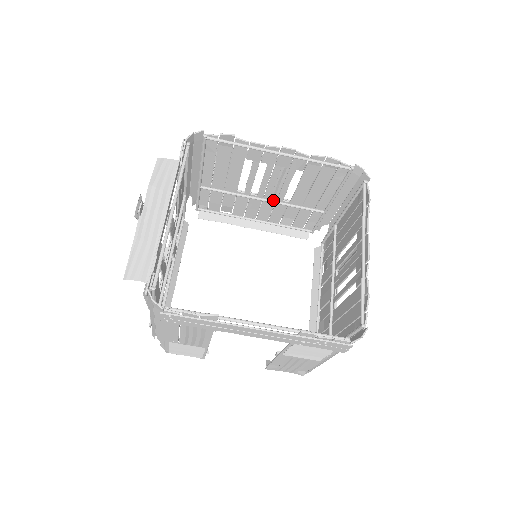
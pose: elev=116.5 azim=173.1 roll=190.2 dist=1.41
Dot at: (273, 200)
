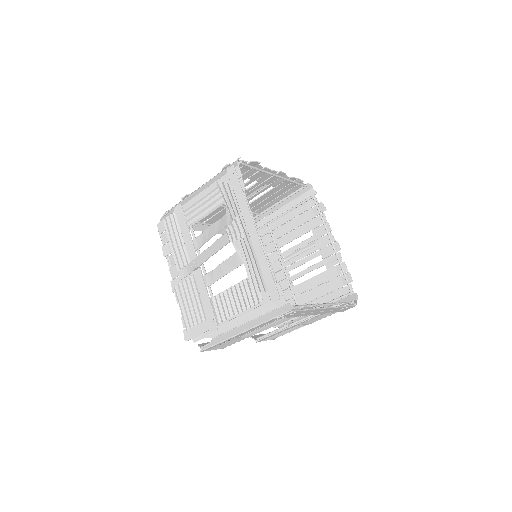
Dot at: occluded
